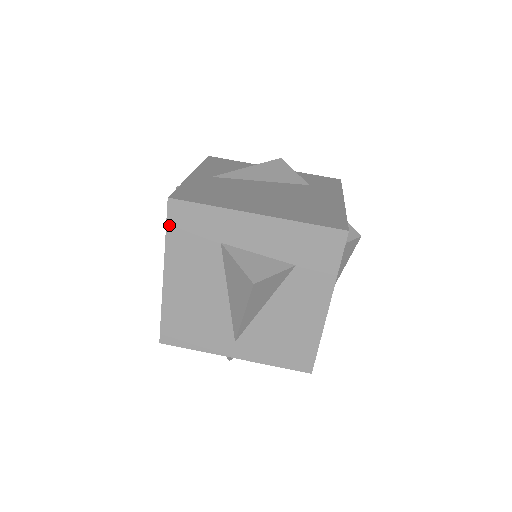
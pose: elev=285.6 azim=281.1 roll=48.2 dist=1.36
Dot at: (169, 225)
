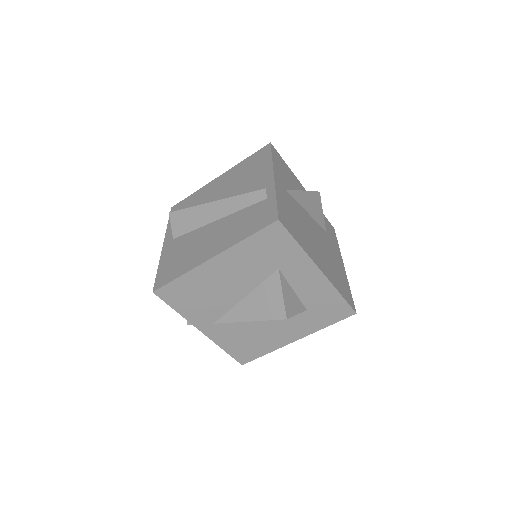
Dot at: (257, 234)
